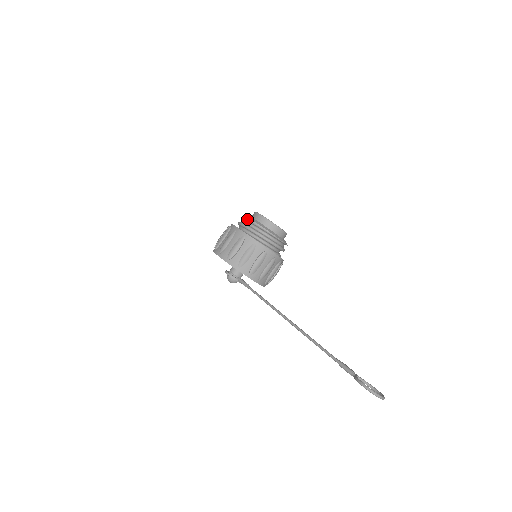
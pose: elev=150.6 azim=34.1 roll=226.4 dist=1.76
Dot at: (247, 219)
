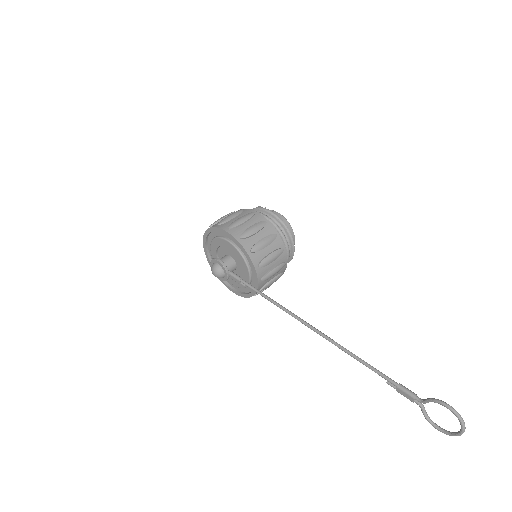
Dot at: (266, 209)
